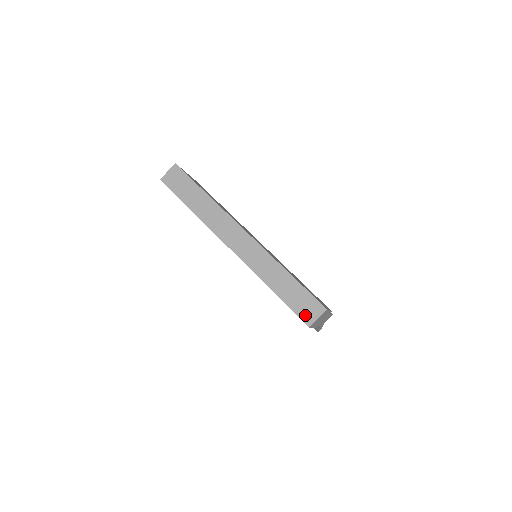
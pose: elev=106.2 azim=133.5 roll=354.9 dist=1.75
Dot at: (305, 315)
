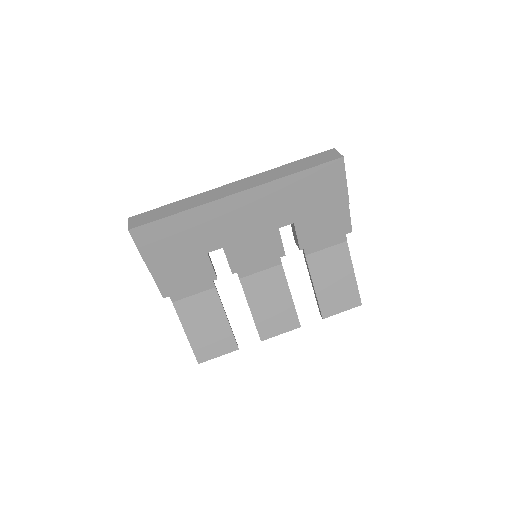
Dot at: (331, 158)
